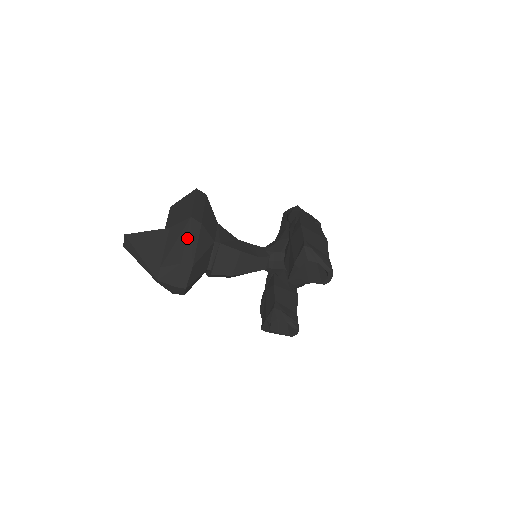
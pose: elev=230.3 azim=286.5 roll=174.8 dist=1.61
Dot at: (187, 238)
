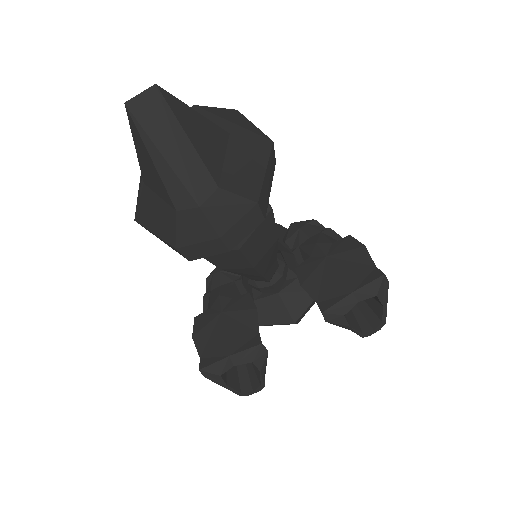
Dot at: (267, 168)
